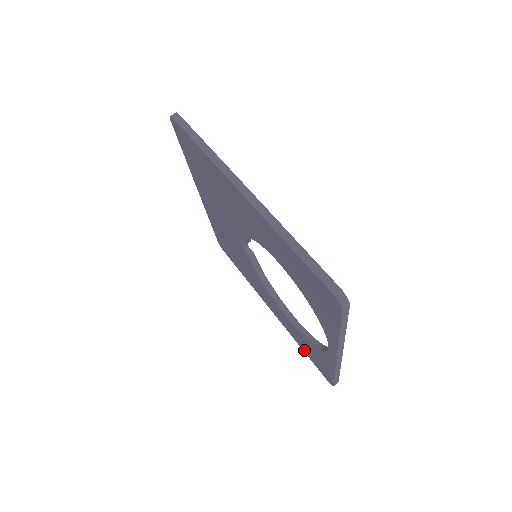
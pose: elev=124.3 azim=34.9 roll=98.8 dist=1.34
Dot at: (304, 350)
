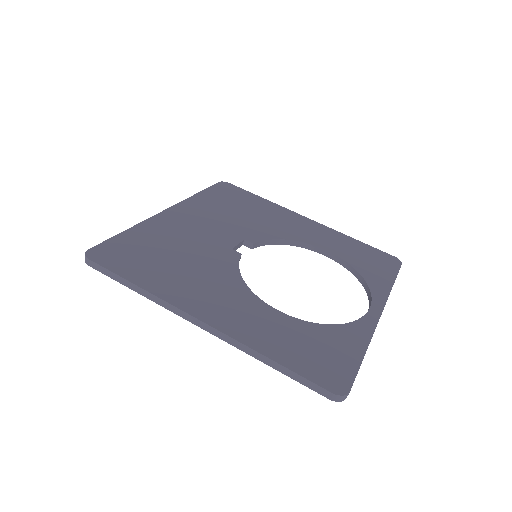
Dot at: occluded
